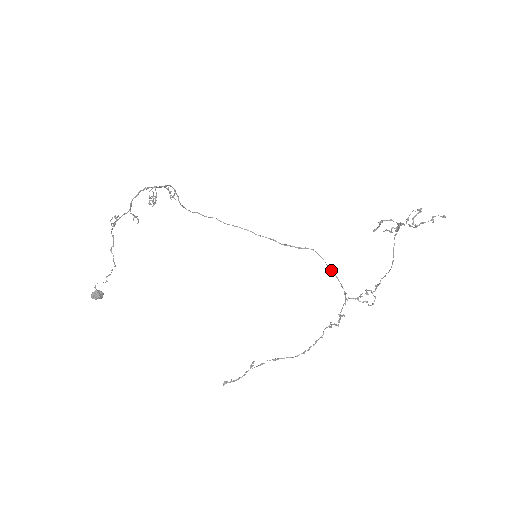
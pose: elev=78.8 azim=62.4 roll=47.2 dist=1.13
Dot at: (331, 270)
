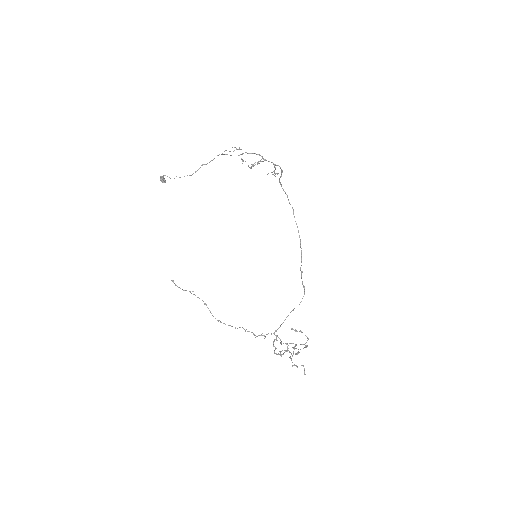
Dot at: occluded
